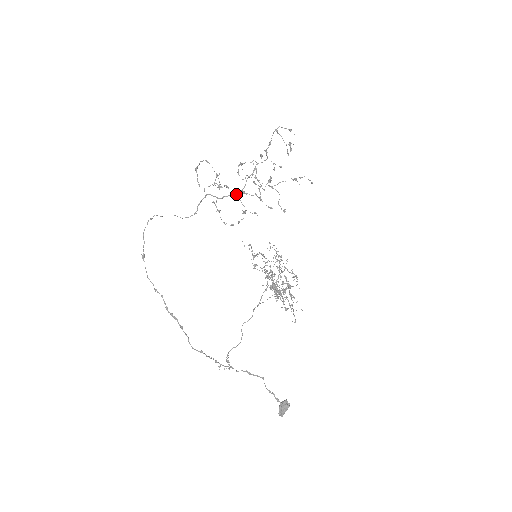
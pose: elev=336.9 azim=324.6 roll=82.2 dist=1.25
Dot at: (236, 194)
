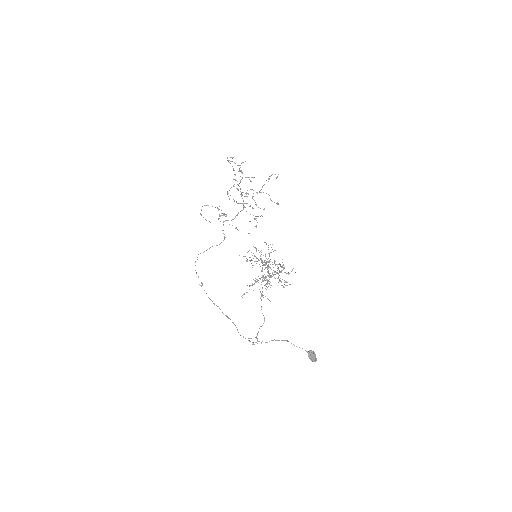
Dot at: (242, 210)
